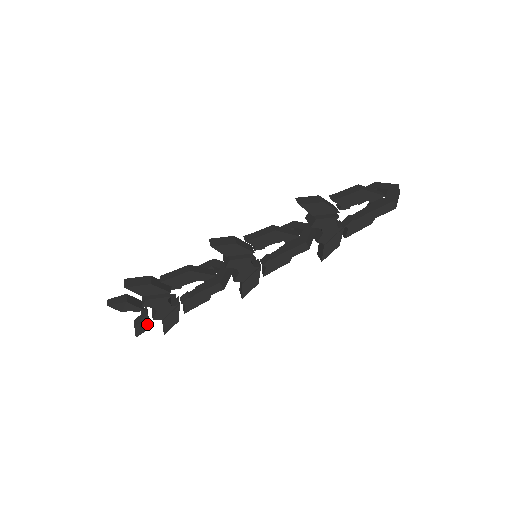
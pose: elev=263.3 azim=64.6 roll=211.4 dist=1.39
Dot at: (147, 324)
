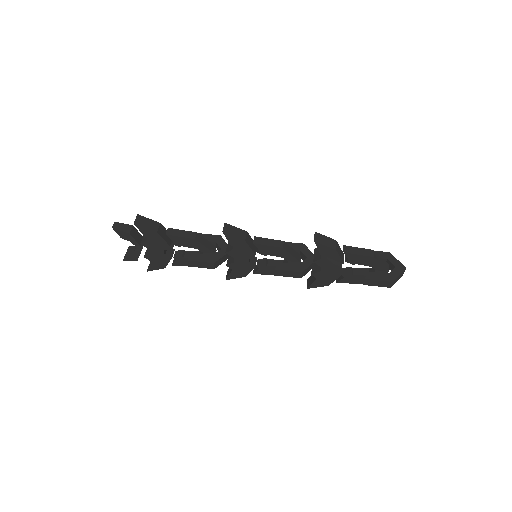
Dot at: (137, 257)
